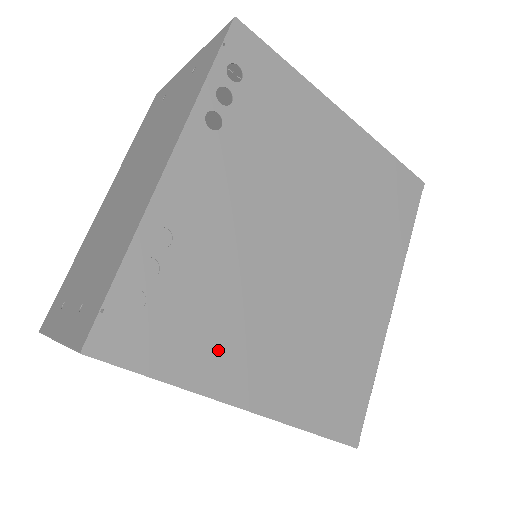
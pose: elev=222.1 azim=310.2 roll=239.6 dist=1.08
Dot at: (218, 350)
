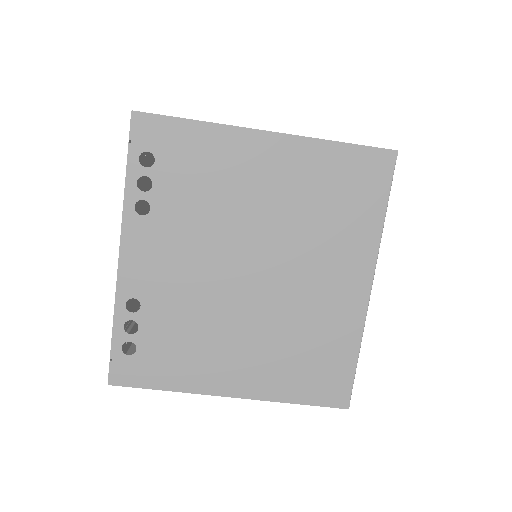
Dot at: (198, 364)
